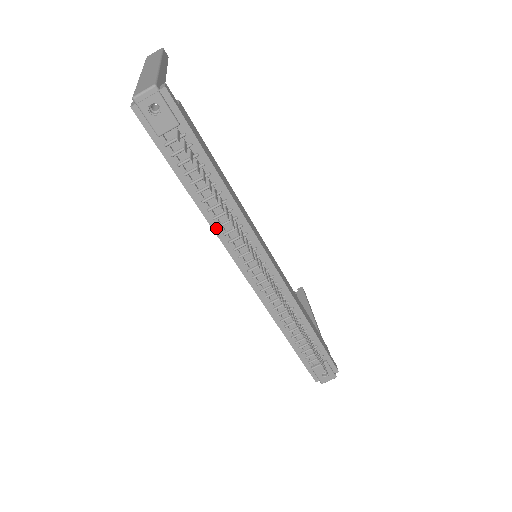
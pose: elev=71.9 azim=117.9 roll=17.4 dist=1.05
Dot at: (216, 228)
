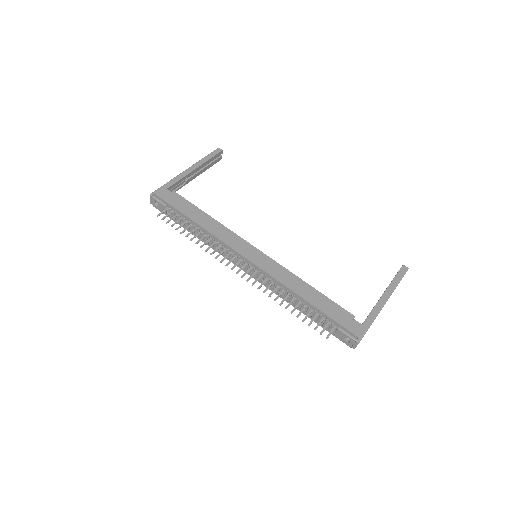
Dot at: (213, 248)
